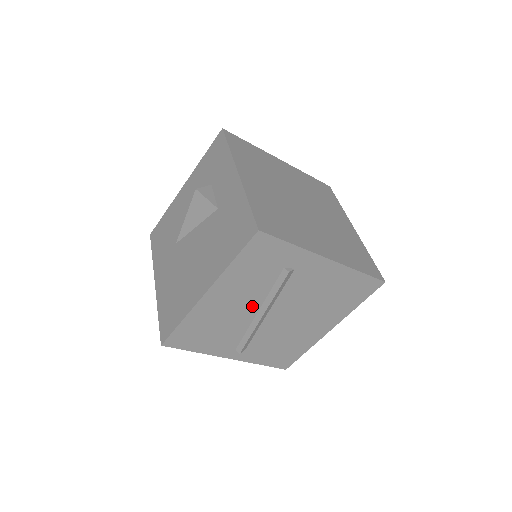
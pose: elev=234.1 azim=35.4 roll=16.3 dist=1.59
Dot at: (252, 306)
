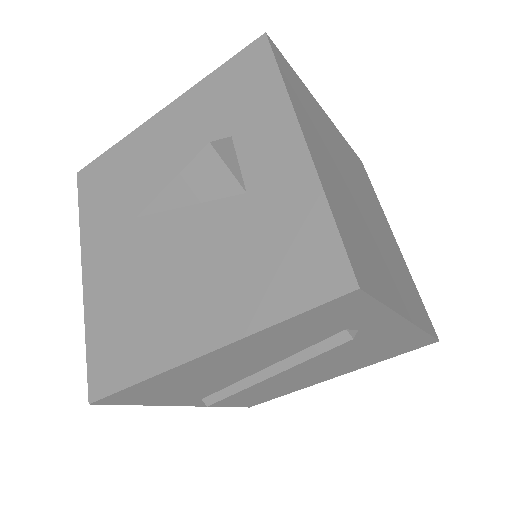
Dot at: (262, 364)
